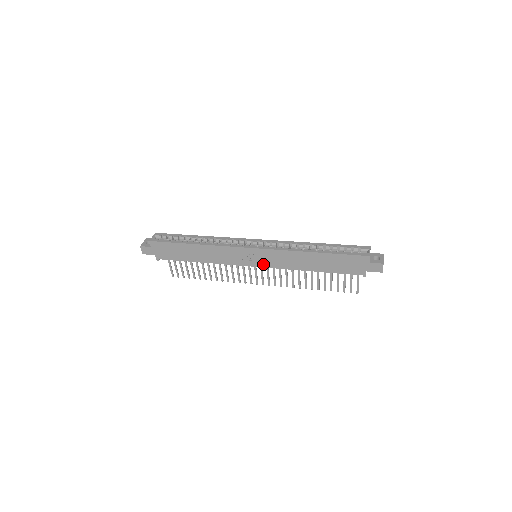
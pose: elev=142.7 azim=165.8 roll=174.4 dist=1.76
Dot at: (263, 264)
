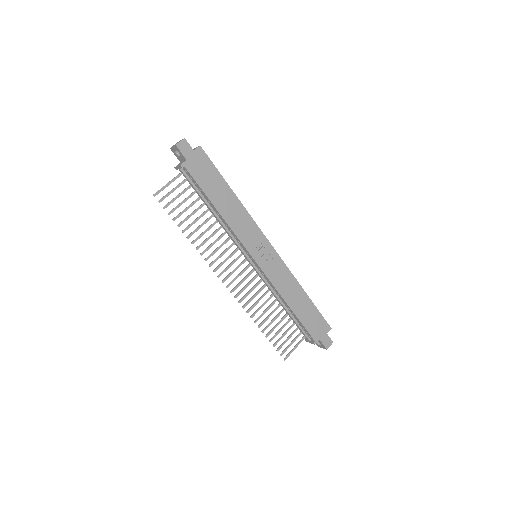
Dot at: (264, 266)
